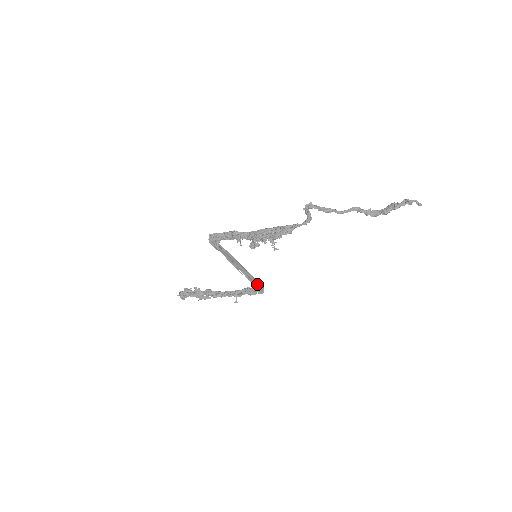
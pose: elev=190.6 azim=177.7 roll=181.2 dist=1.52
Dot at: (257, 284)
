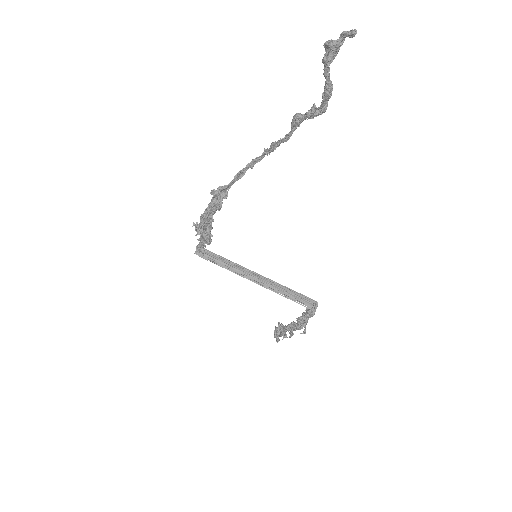
Dot at: (299, 298)
